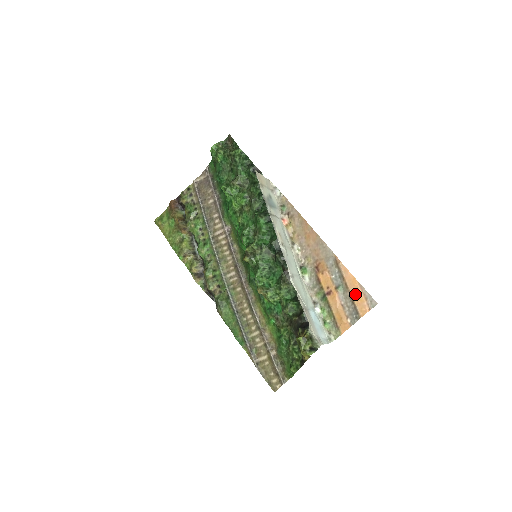
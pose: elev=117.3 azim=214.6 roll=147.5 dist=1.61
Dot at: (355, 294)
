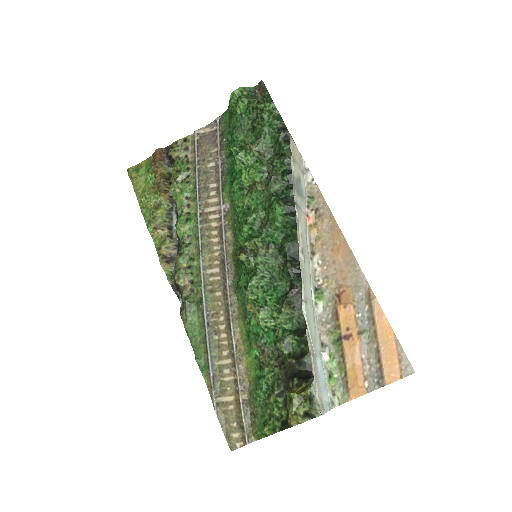
Dot at: (386, 349)
